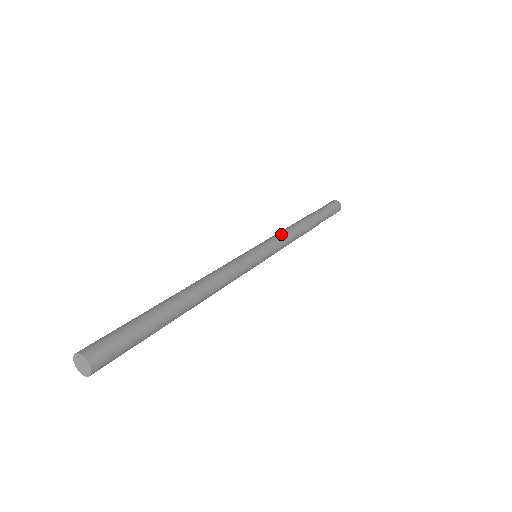
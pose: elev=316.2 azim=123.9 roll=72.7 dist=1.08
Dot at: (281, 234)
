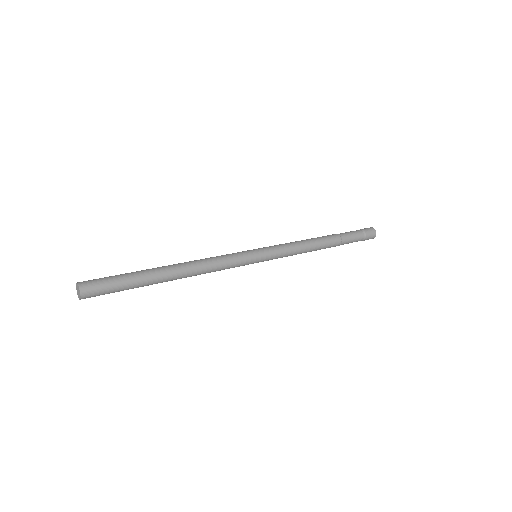
Dot at: (288, 243)
